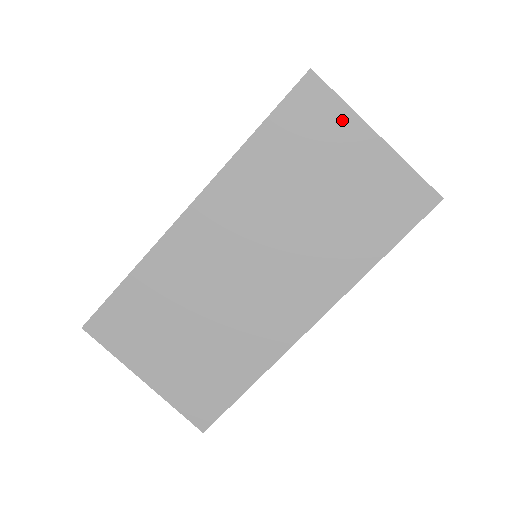
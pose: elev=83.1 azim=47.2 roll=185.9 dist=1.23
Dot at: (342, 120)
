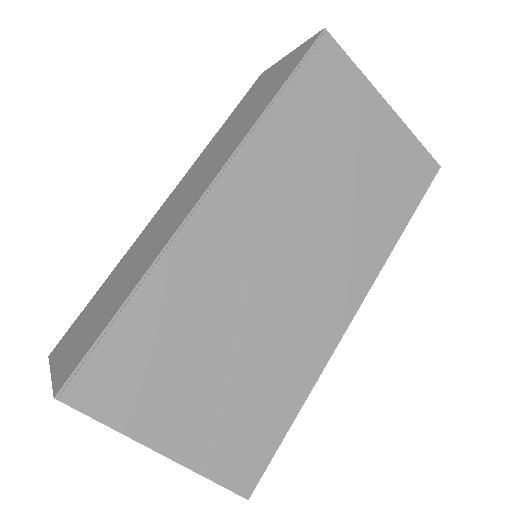
Dot at: (358, 86)
